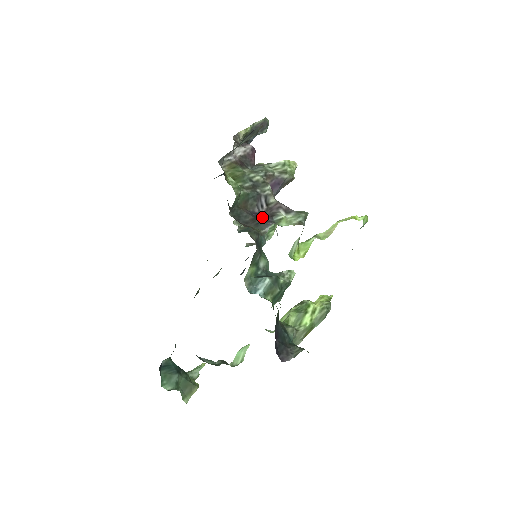
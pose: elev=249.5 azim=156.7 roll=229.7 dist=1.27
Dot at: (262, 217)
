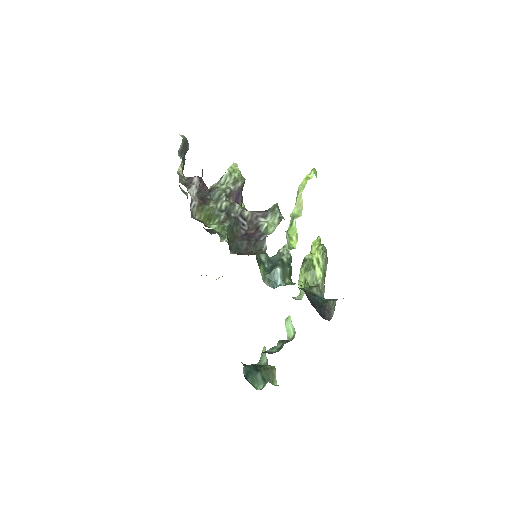
Dot at: (252, 236)
